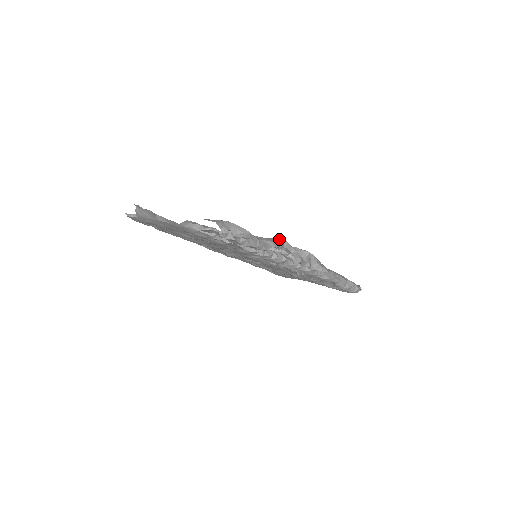
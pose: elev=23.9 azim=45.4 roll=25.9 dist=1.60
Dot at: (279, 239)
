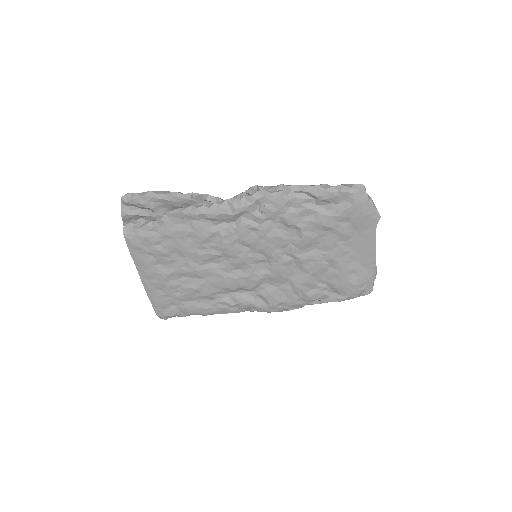
Dot at: occluded
